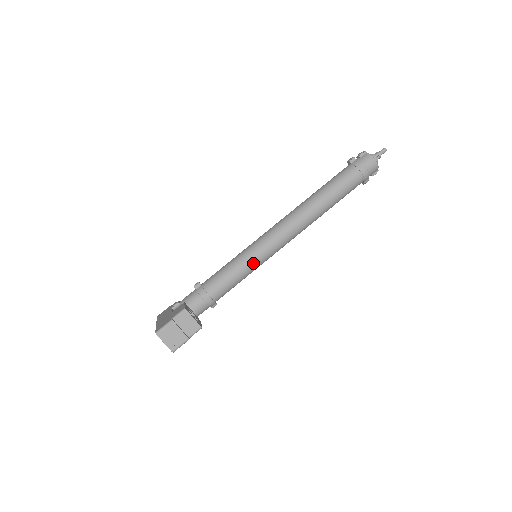
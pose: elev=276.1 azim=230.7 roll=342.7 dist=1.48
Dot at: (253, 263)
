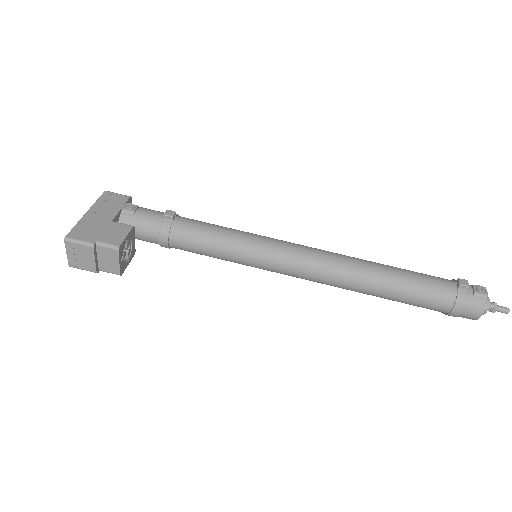
Dot at: (244, 261)
